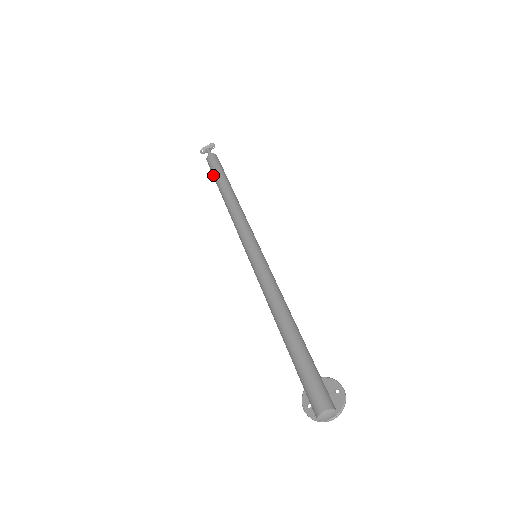
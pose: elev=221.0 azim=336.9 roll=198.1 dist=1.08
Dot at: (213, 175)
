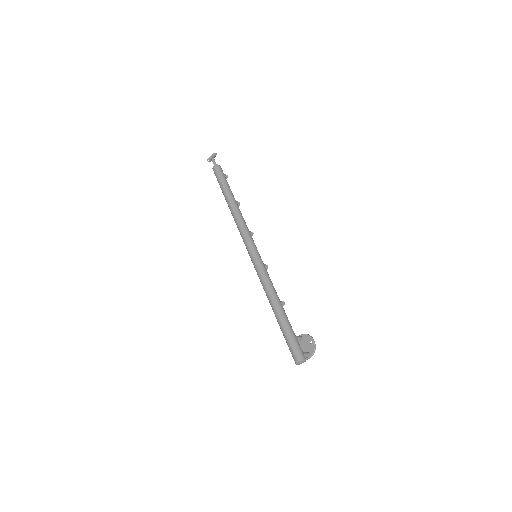
Dot at: (220, 186)
